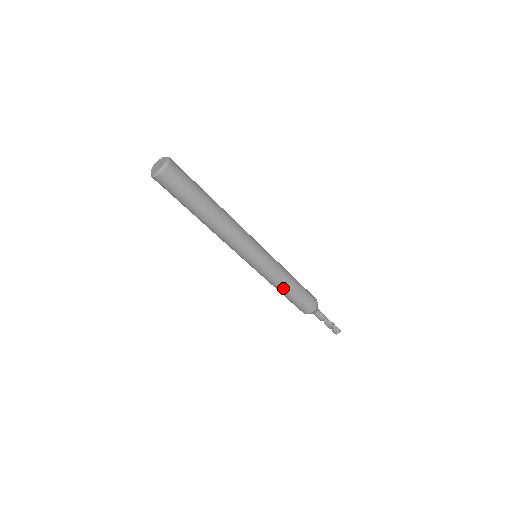
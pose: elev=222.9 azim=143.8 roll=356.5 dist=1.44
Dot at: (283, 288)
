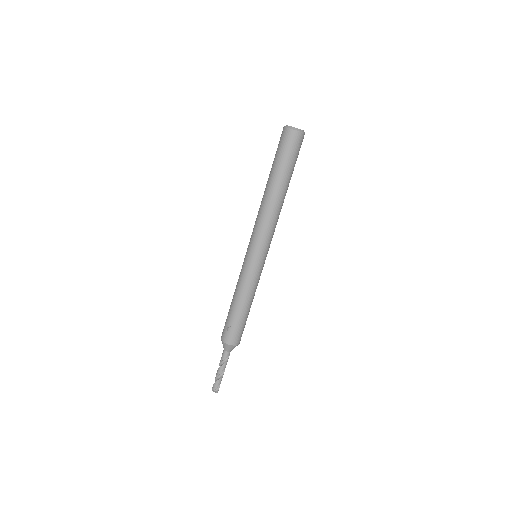
Dot at: (238, 298)
